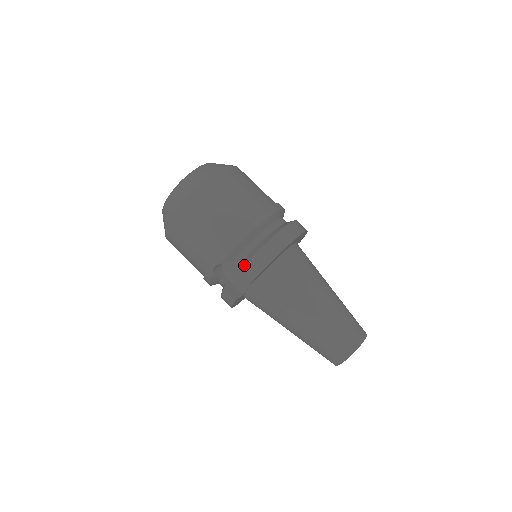
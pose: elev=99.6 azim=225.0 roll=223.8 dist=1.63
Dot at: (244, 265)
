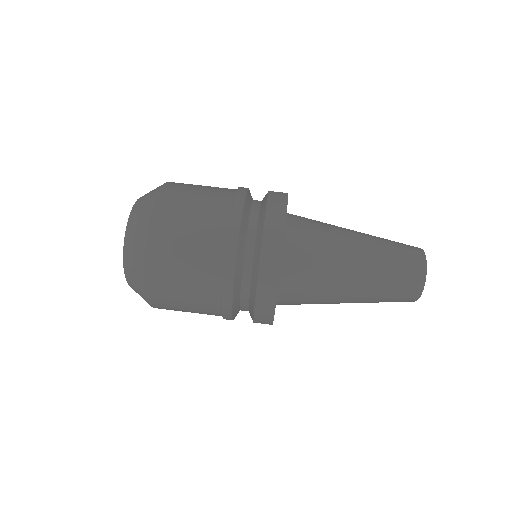
Dot at: (253, 320)
